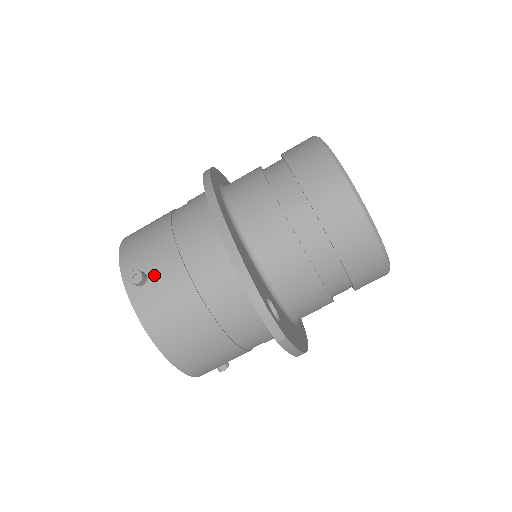
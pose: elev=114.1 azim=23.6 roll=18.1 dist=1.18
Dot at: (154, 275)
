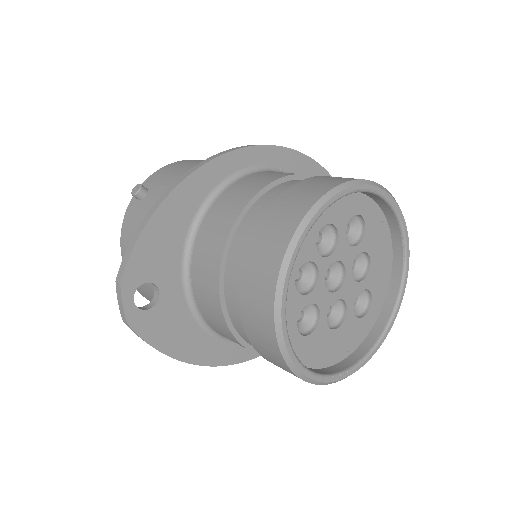
Dot at: (148, 199)
